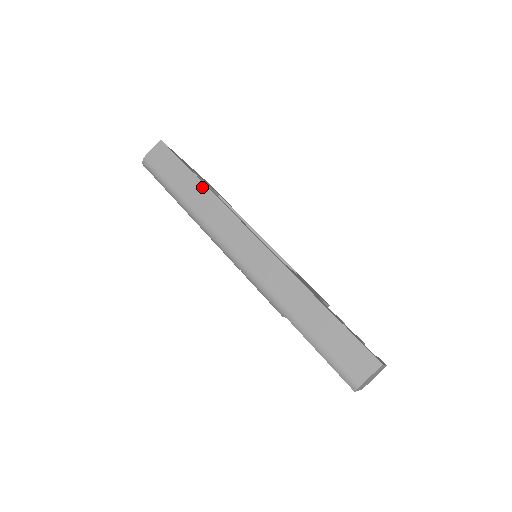
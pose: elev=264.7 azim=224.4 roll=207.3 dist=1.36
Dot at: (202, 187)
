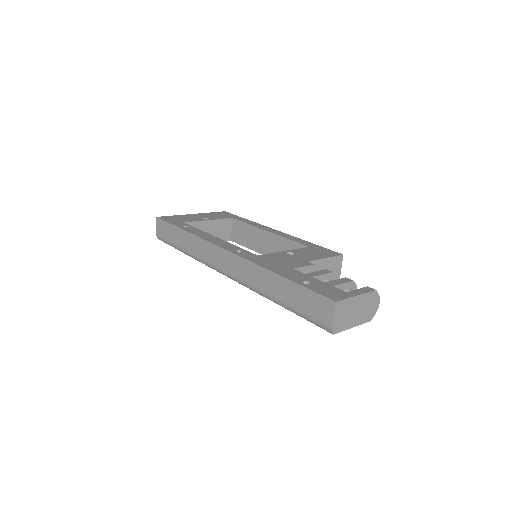
Dot at: (187, 235)
